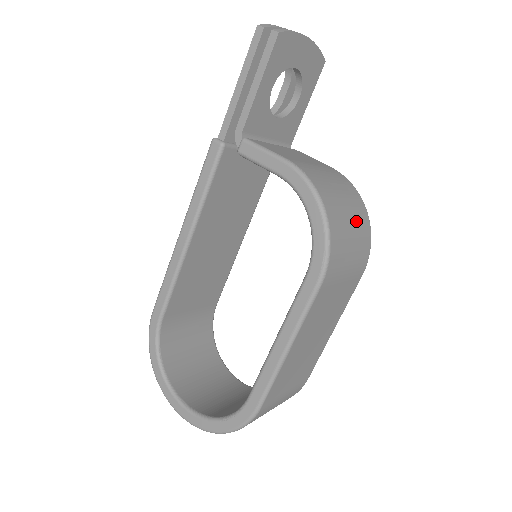
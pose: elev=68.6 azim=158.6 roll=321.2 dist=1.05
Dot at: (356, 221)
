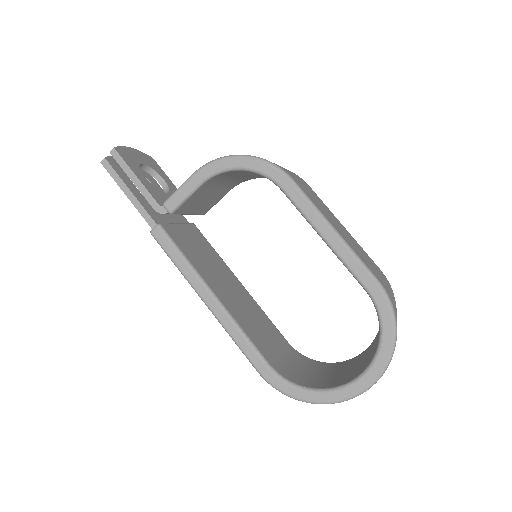
Dot at: occluded
